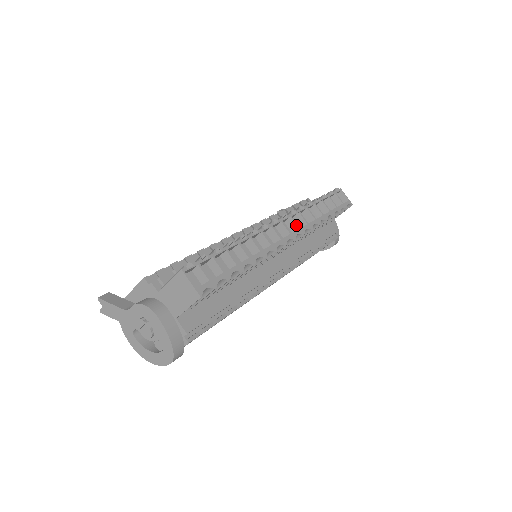
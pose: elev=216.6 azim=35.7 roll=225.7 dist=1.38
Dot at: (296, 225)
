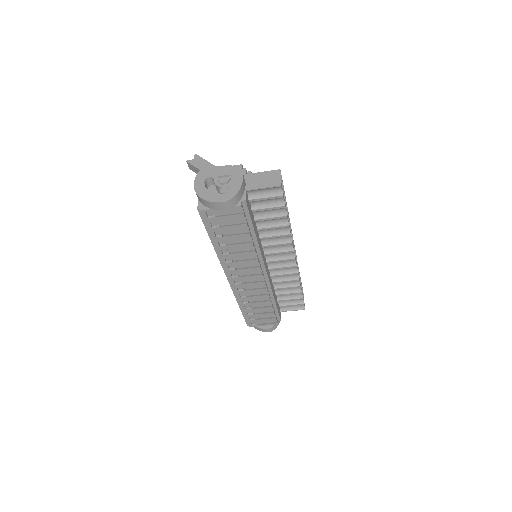
Dot at: occluded
